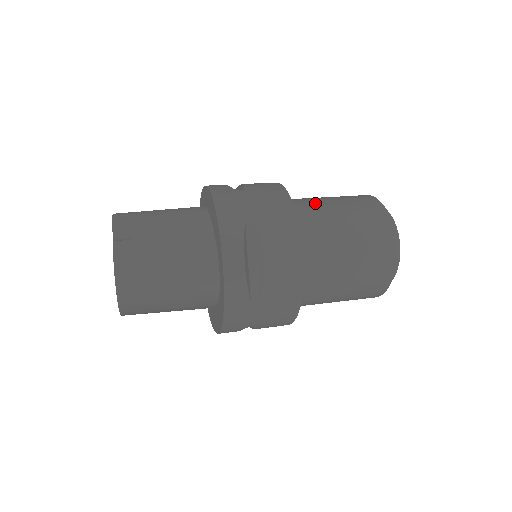
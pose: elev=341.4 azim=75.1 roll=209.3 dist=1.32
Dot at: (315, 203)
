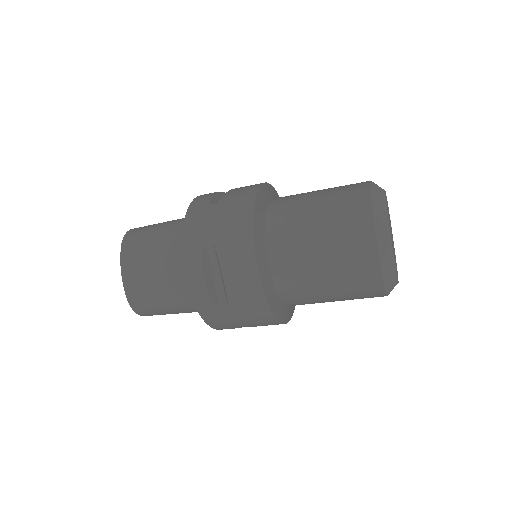
Dot at: occluded
